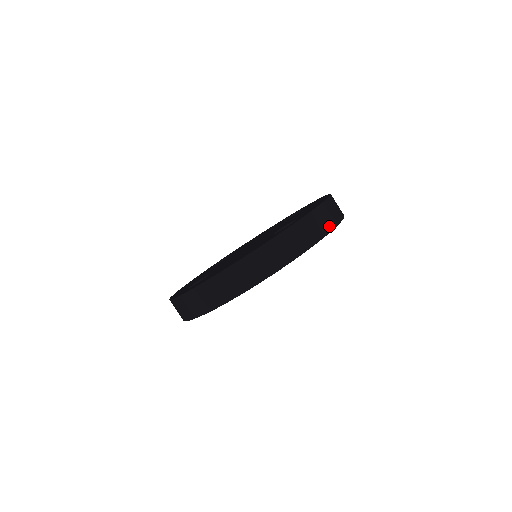
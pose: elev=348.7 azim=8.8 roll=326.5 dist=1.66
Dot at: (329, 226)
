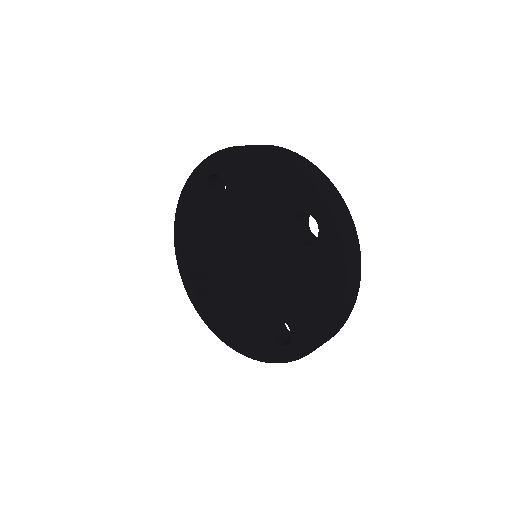
Dot at: (331, 186)
